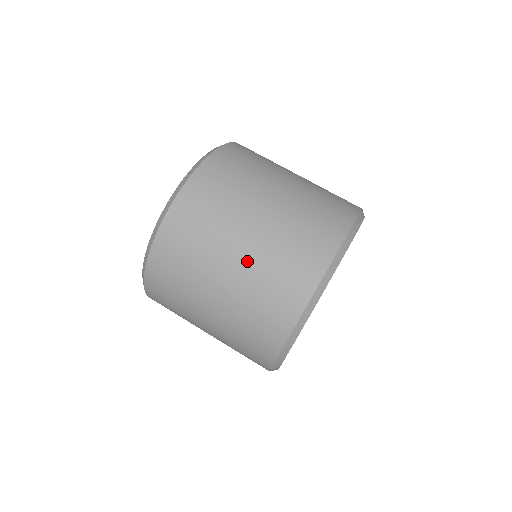
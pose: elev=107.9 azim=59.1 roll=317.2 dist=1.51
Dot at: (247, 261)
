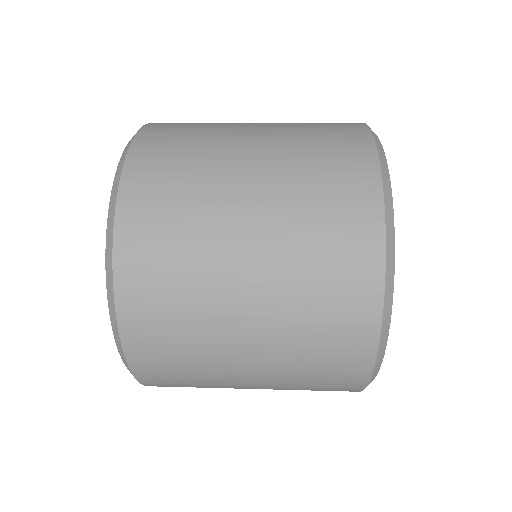
Dot at: occluded
